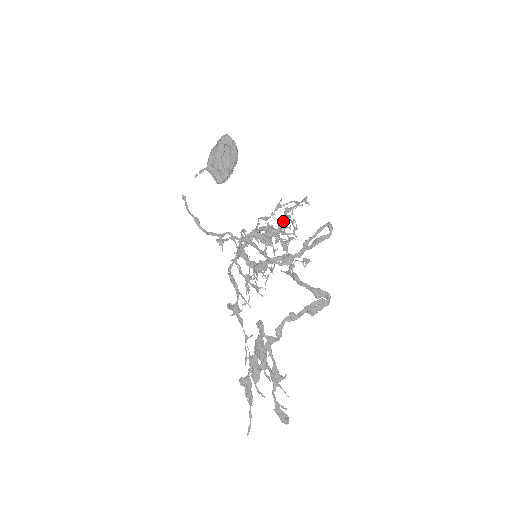
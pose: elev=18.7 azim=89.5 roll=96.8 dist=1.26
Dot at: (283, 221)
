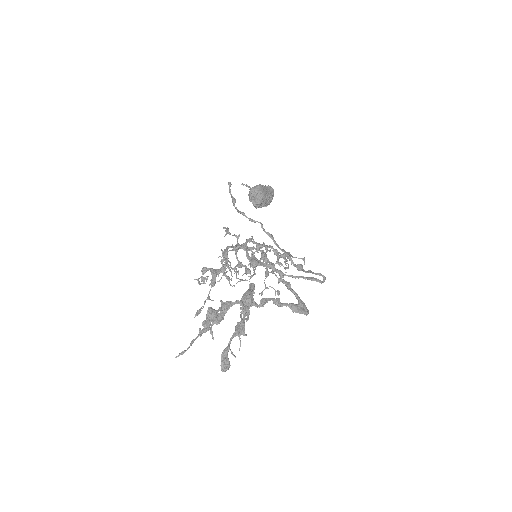
Dot at: occluded
